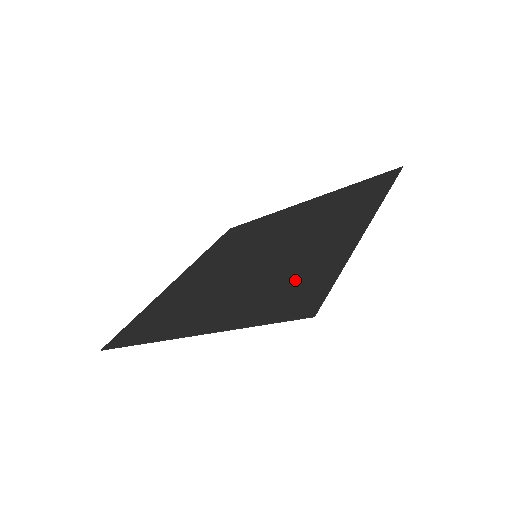
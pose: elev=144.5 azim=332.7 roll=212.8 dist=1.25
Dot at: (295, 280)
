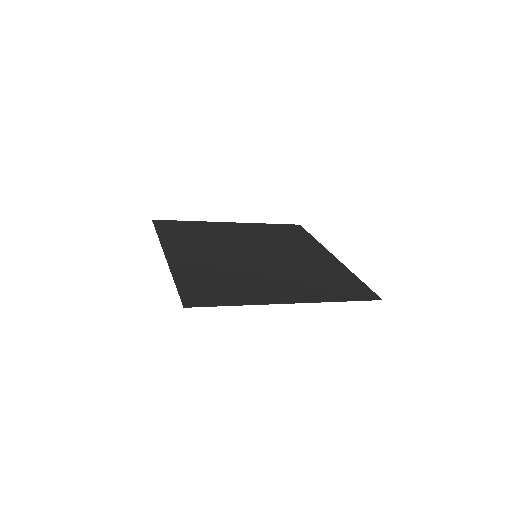
Dot at: (222, 287)
